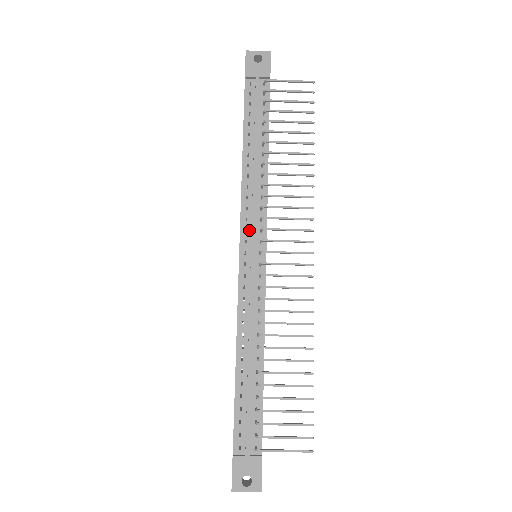
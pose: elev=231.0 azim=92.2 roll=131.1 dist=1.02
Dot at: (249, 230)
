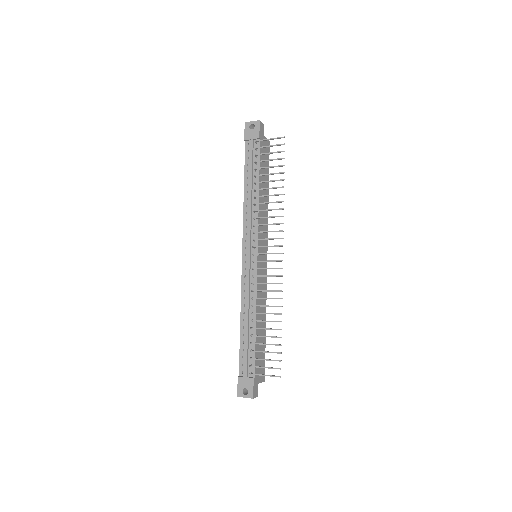
Dot at: (248, 240)
